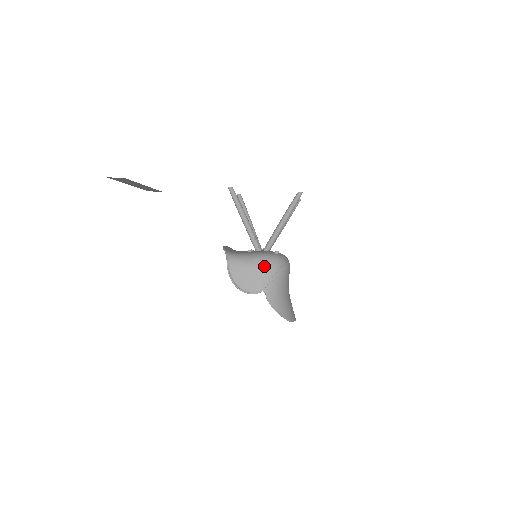
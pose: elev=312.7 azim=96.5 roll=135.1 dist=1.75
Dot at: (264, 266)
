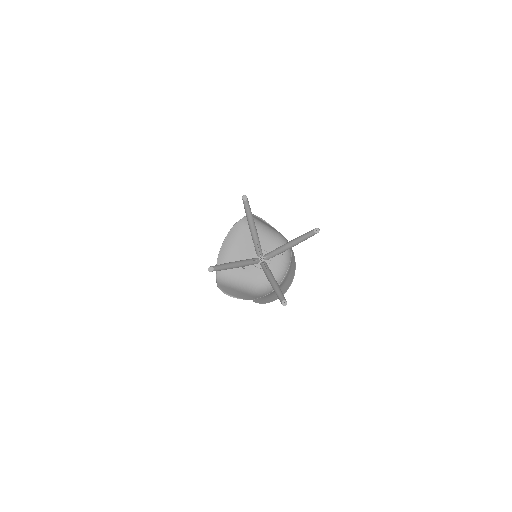
Dot at: (251, 294)
